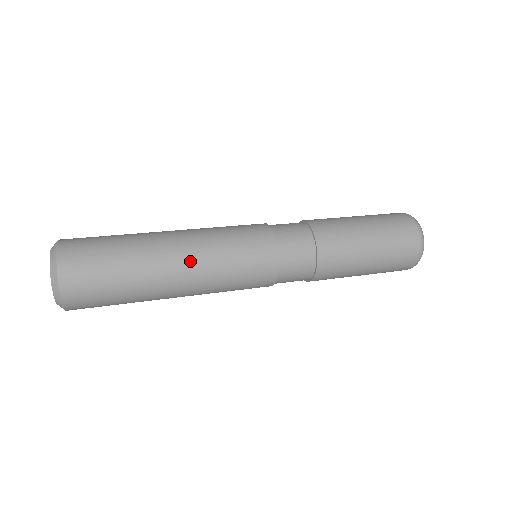
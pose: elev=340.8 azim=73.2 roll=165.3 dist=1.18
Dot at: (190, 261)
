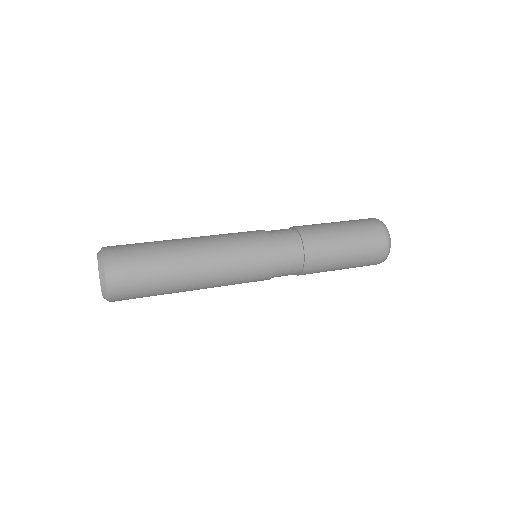
Dot at: (202, 246)
